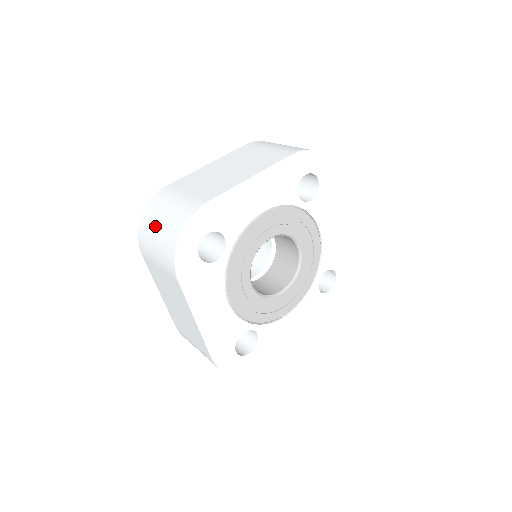
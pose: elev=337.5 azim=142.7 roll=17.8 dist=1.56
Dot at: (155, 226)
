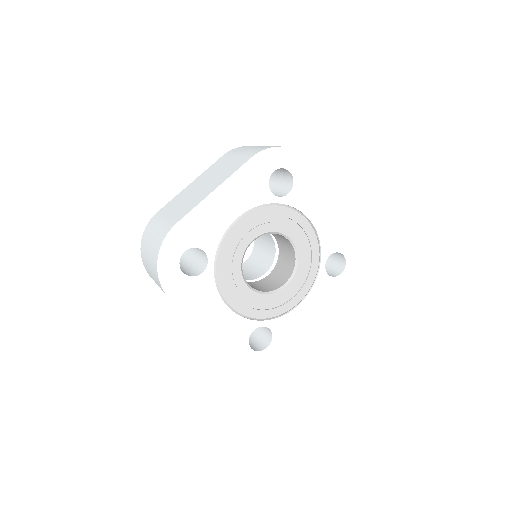
Dot at: (147, 253)
